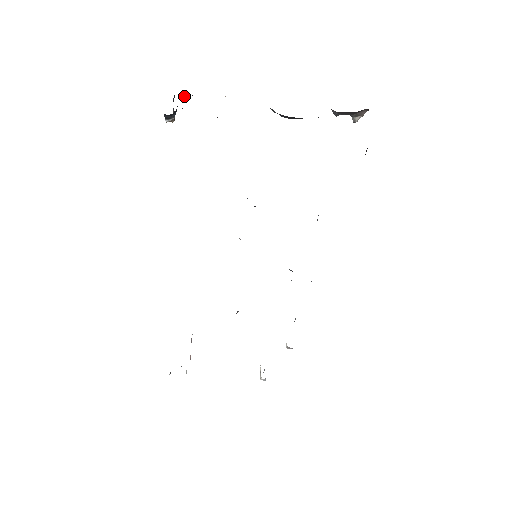
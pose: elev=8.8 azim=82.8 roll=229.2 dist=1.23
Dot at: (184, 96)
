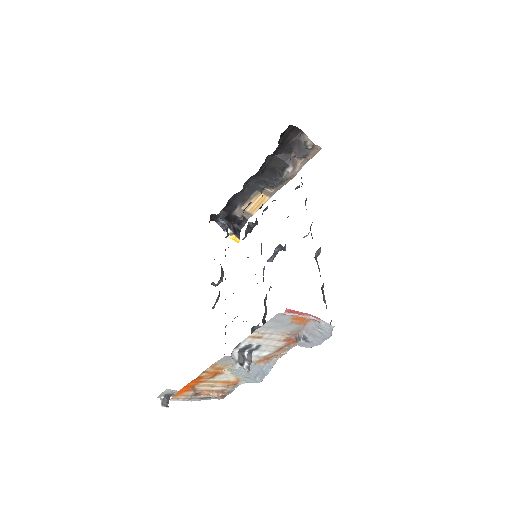
Dot at: (235, 219)
